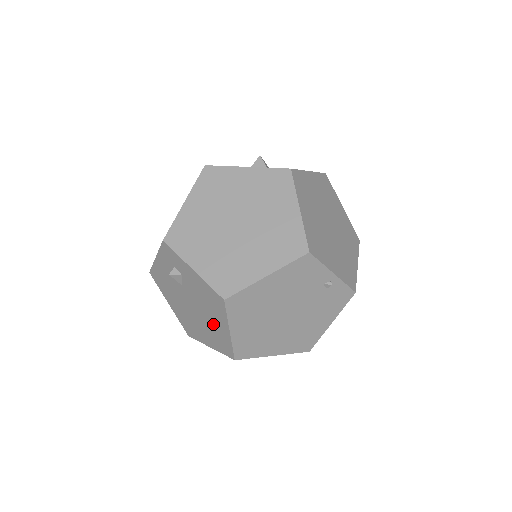
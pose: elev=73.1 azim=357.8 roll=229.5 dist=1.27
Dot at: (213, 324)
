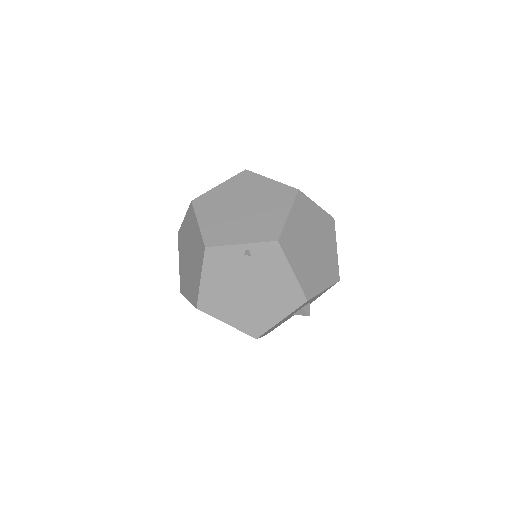
Dot at: occluded
